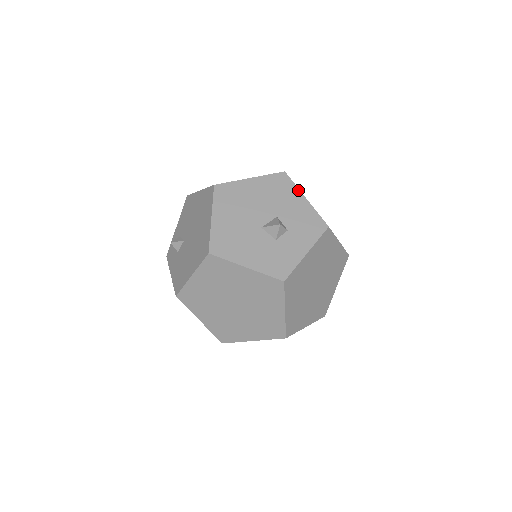
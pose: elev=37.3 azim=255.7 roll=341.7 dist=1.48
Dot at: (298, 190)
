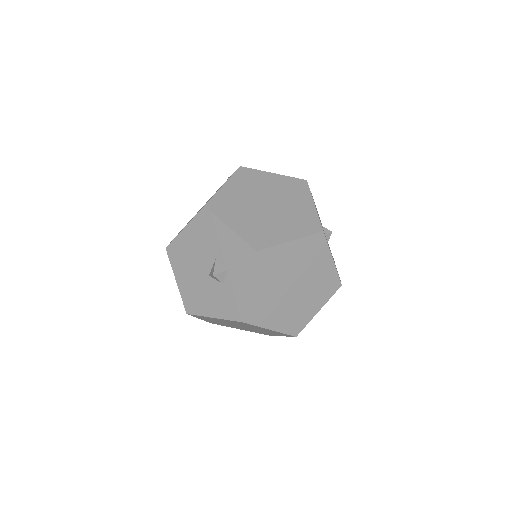
Dot at: (220, 222)
